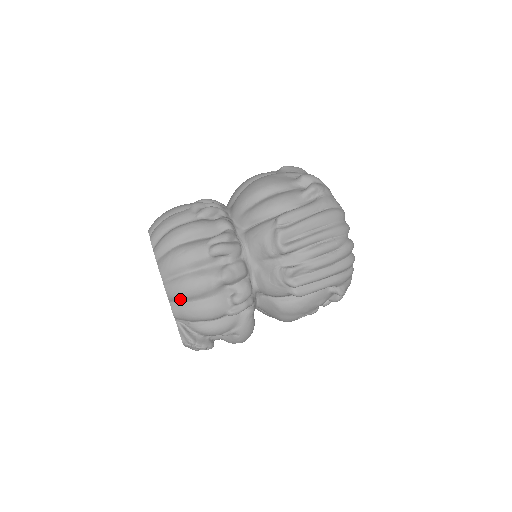
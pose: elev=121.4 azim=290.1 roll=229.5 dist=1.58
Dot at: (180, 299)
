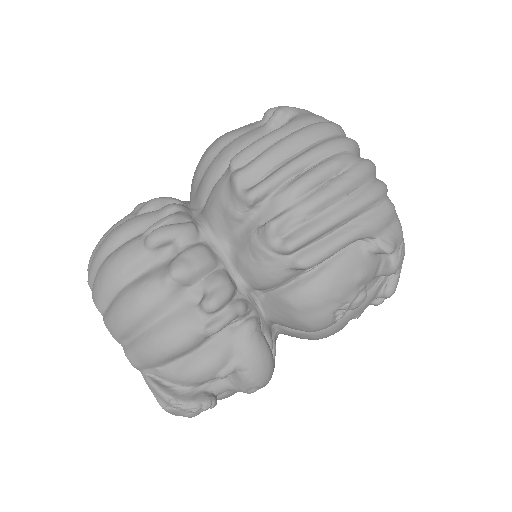
Dot at: (127, 332)
